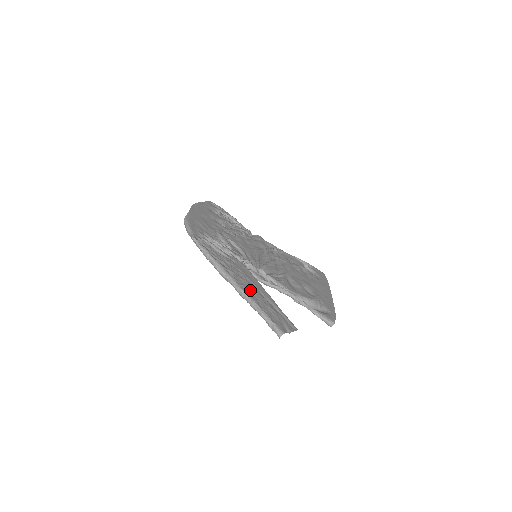
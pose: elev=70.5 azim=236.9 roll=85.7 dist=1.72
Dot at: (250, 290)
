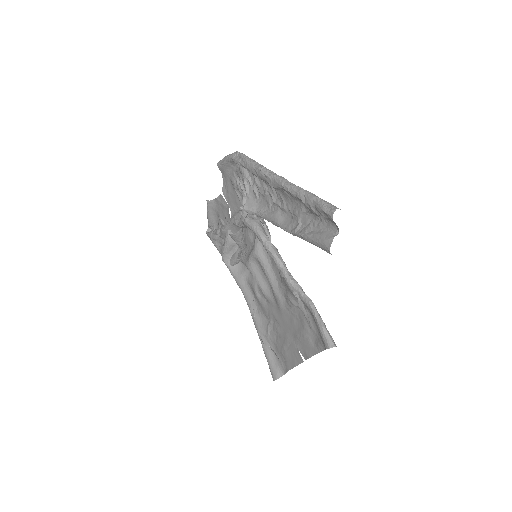
Dot at: occluded
